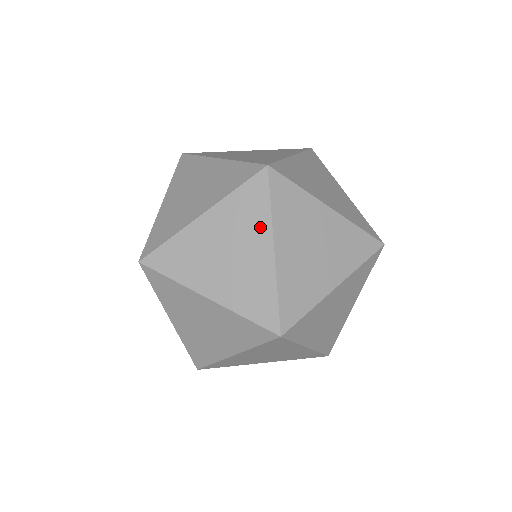
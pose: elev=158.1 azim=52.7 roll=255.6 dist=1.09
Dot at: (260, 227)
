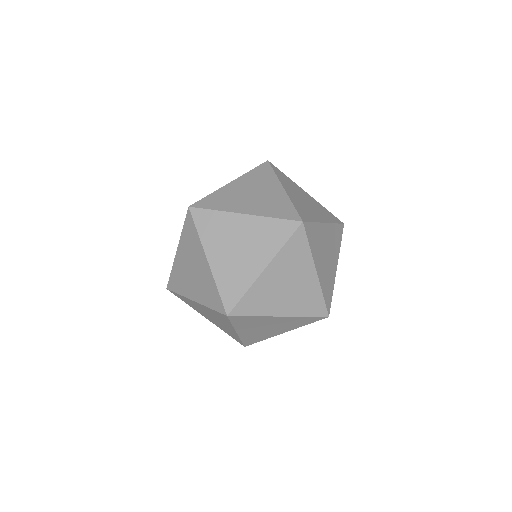
Dot at: (198, 248)
